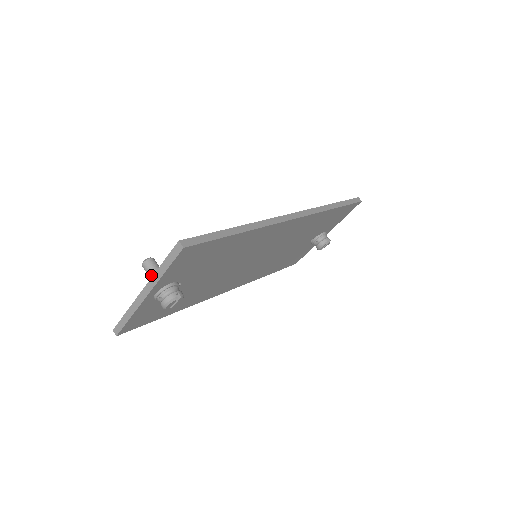
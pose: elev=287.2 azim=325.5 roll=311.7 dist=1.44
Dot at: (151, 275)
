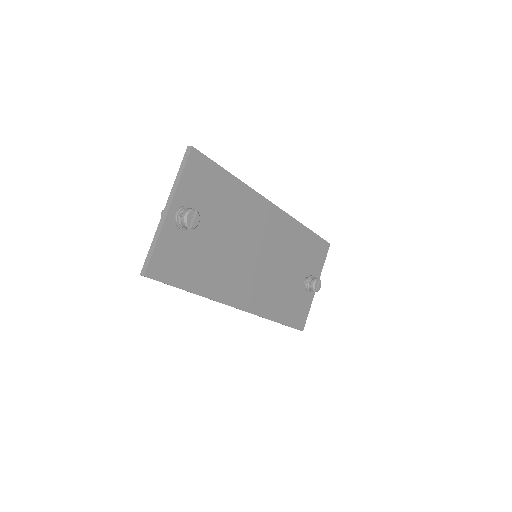
Dot at: occluded
